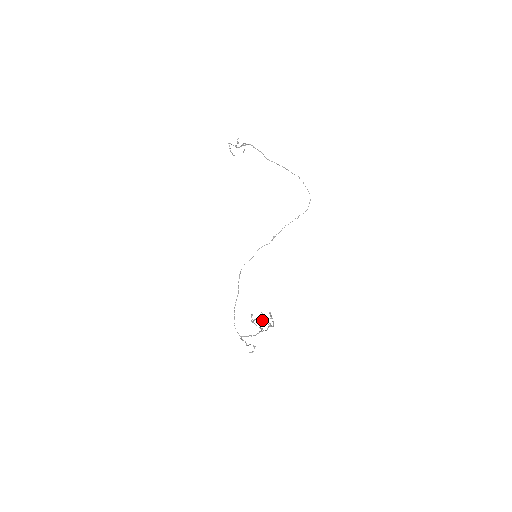
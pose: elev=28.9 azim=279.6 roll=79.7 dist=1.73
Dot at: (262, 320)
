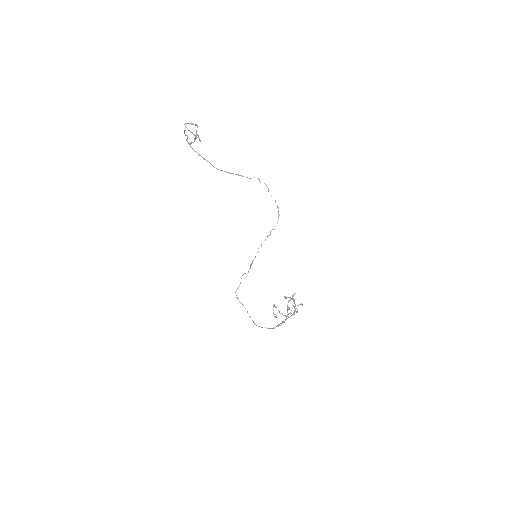
Dot at: (290, 299)
